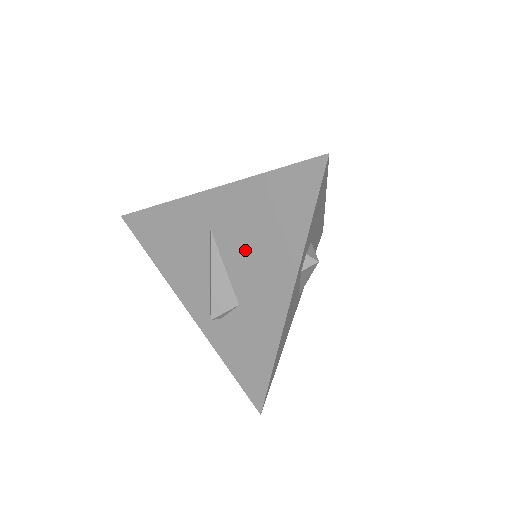
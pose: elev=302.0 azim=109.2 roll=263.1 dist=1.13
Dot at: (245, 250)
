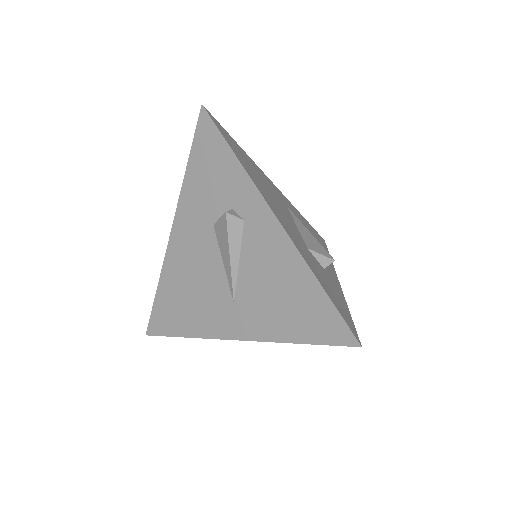
Dot at: occluded
